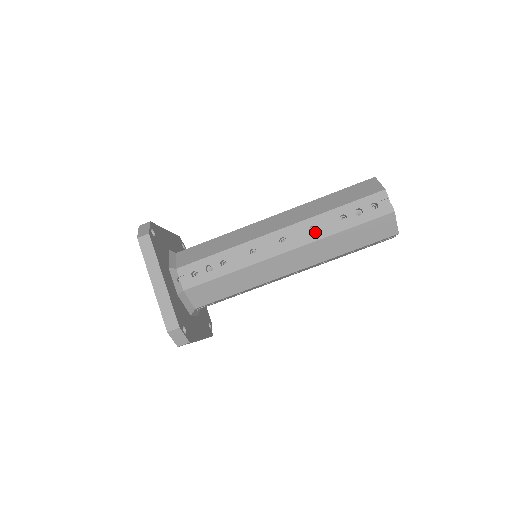
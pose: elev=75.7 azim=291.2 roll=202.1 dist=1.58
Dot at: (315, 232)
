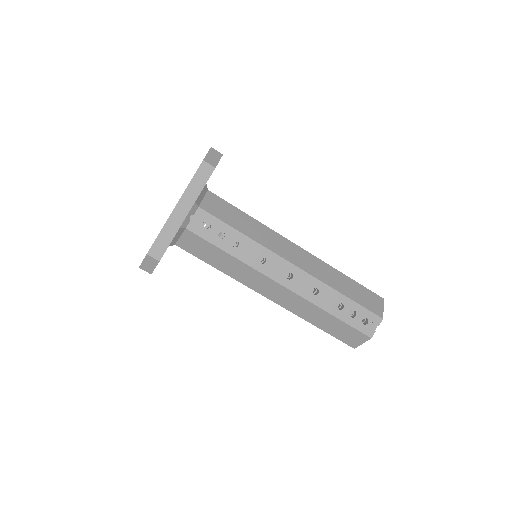
Dot at: (315, 295)
